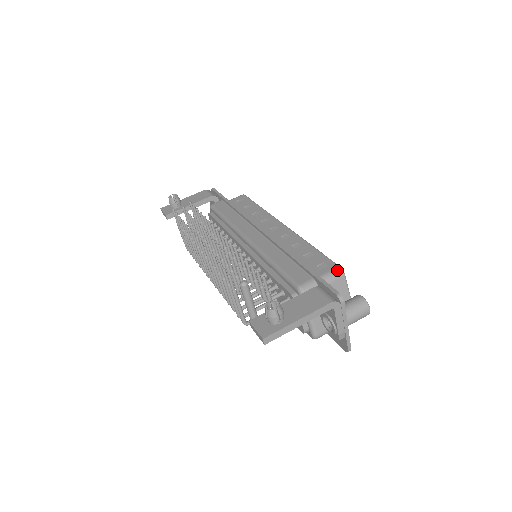
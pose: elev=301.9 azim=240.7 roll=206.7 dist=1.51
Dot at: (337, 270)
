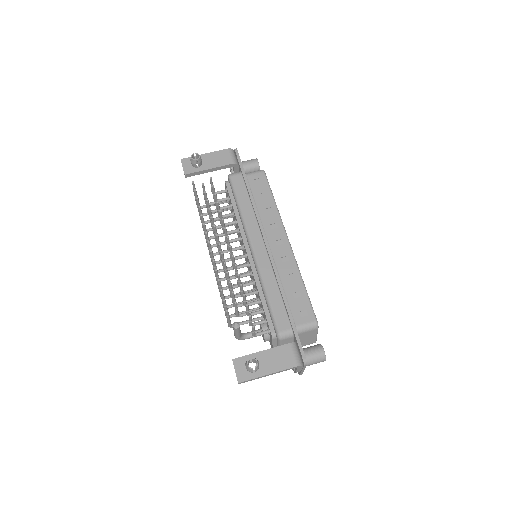
Dot at: (313, 324)
